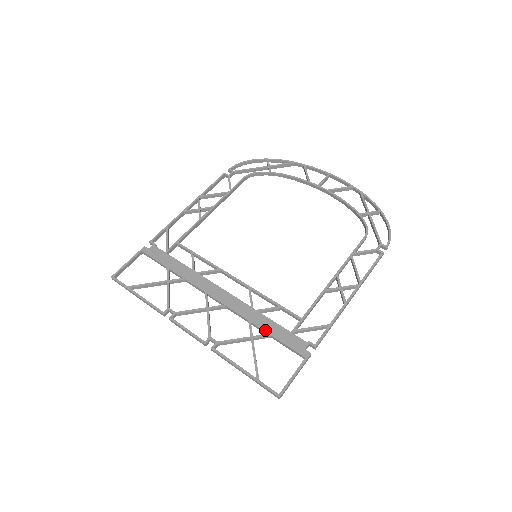
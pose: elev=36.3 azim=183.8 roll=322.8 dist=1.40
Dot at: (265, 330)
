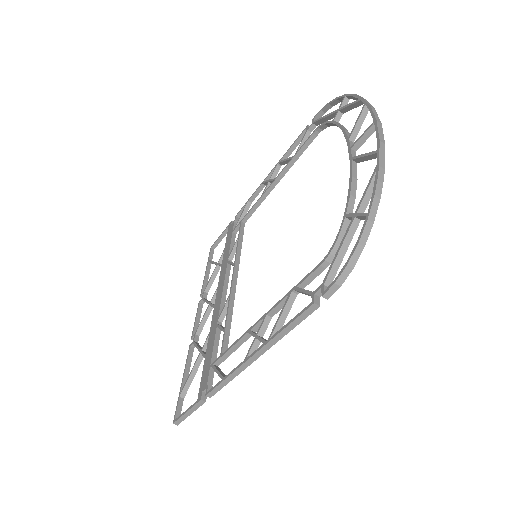
Dot at: (206, 350)
